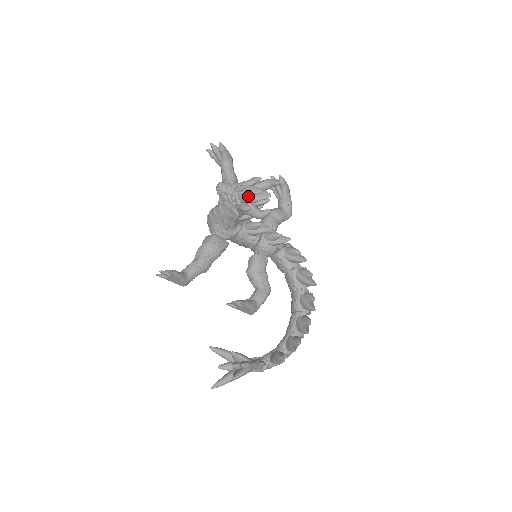
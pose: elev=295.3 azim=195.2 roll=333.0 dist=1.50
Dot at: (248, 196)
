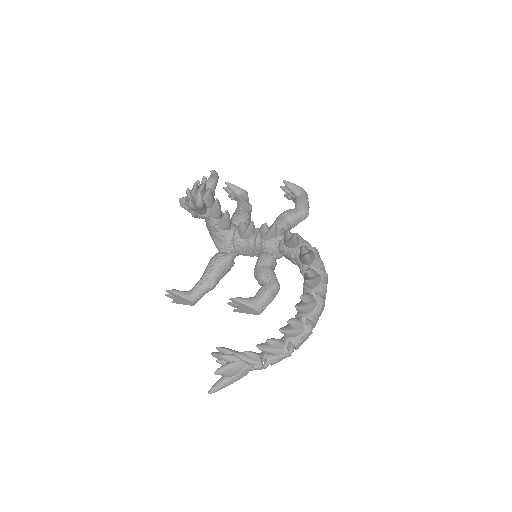
Dot at: (192, 195)
